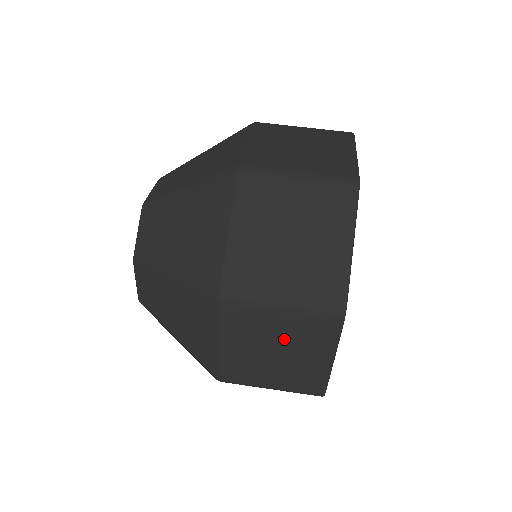
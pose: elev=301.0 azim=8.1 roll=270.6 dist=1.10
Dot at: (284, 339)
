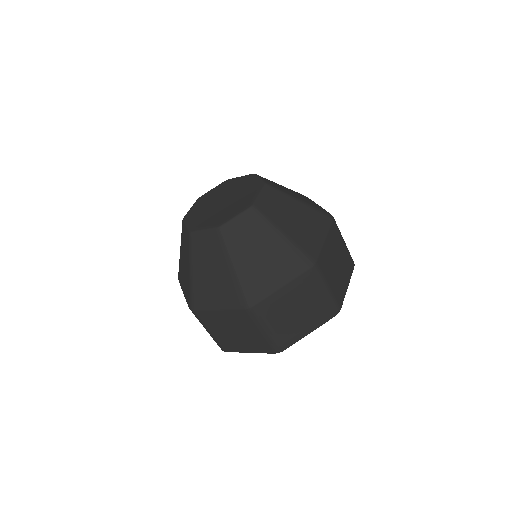
Dot at: (246, 335)
